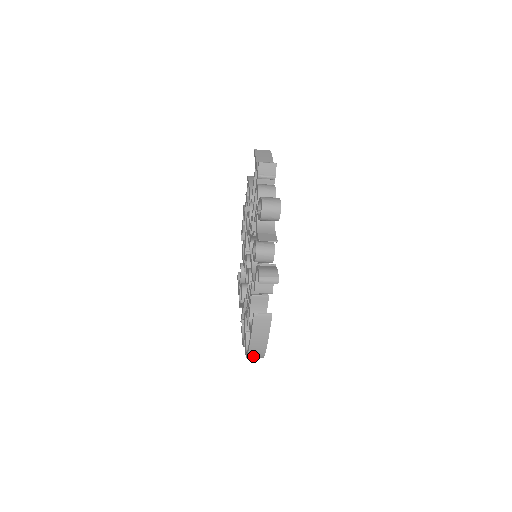
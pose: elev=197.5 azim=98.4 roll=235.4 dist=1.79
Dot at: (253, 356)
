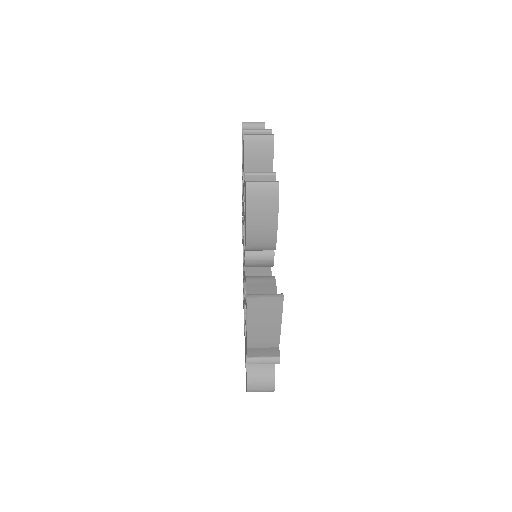
Dot at: occluded
